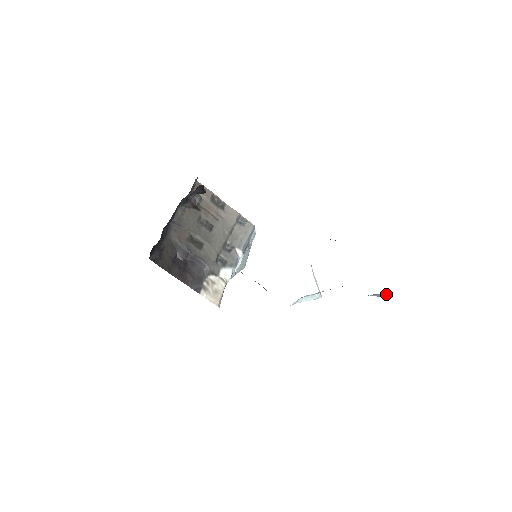
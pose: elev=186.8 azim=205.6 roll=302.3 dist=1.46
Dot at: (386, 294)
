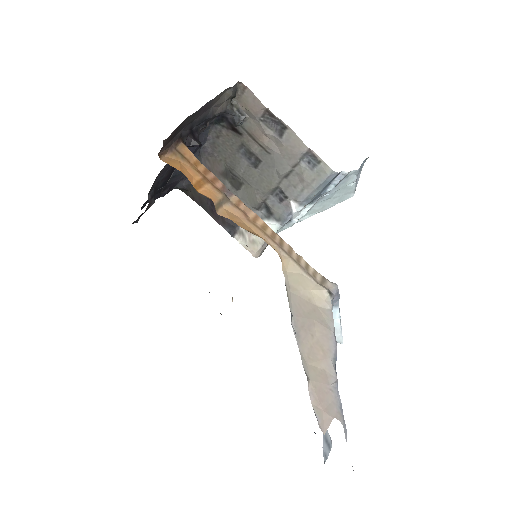
Dot at: occluded
